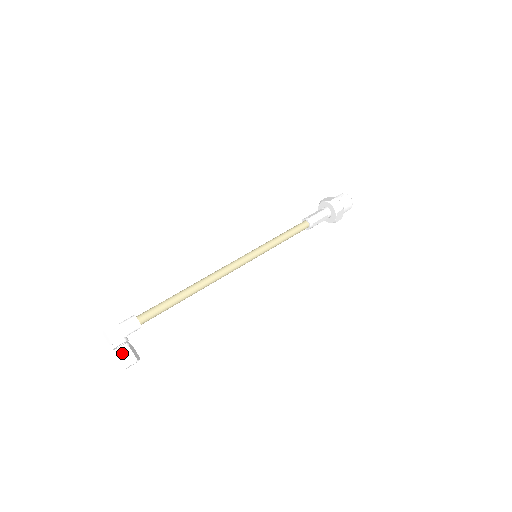
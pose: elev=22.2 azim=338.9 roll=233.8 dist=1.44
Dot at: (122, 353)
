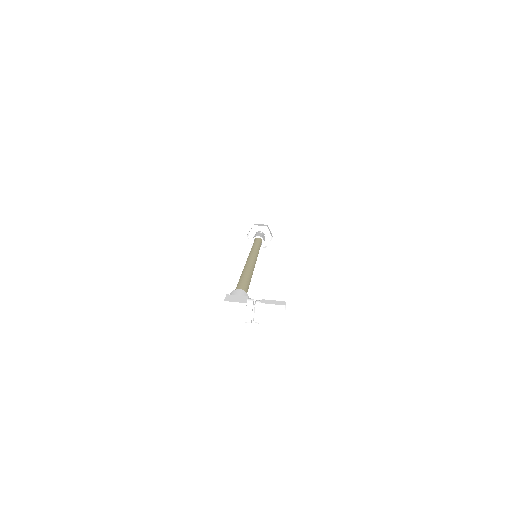
Dot at: (265, 303)
